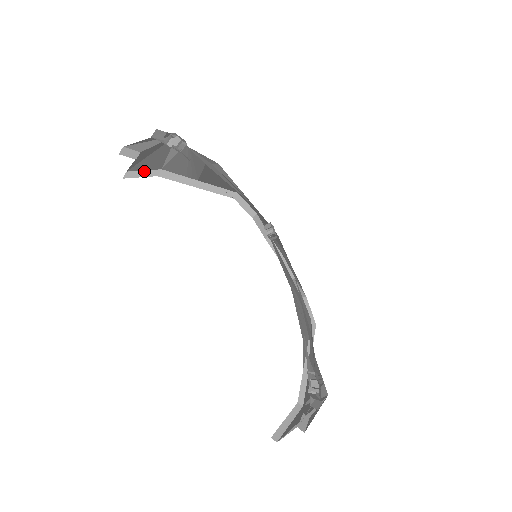
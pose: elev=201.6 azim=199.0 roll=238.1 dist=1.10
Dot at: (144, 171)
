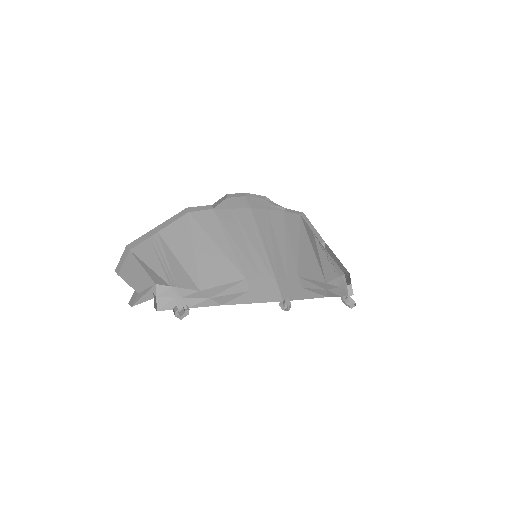
Dot at: (121, 259)
